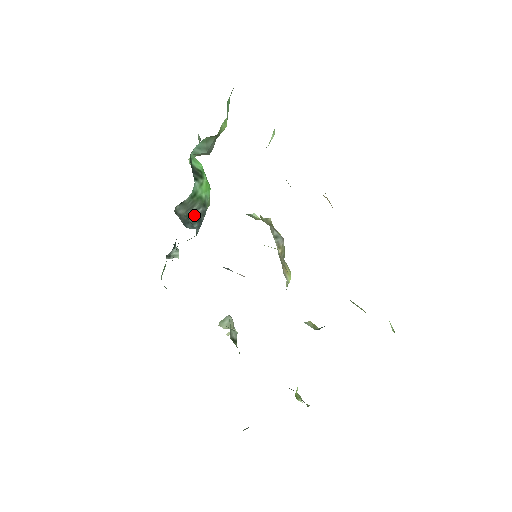
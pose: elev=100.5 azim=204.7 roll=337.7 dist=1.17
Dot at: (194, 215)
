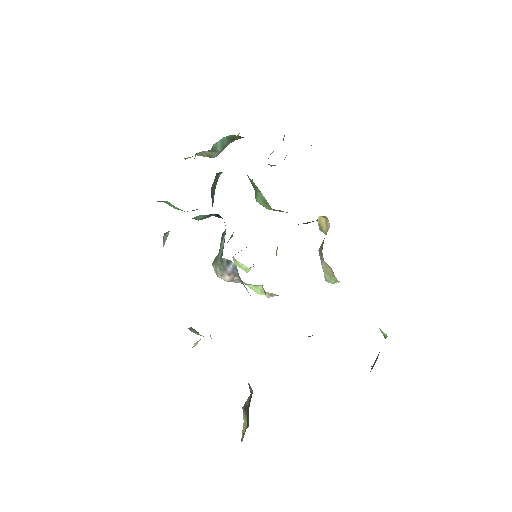
Dot at: (212, 196)
